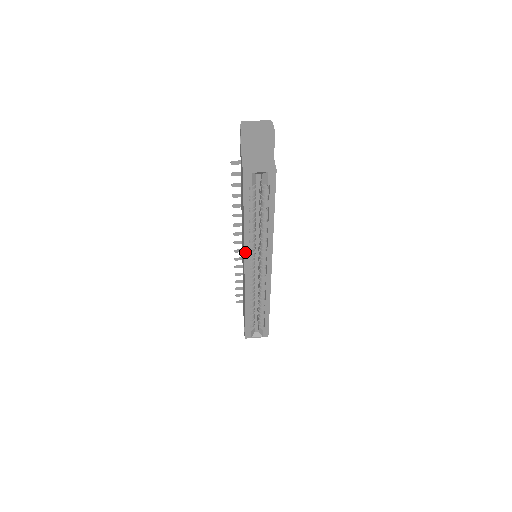
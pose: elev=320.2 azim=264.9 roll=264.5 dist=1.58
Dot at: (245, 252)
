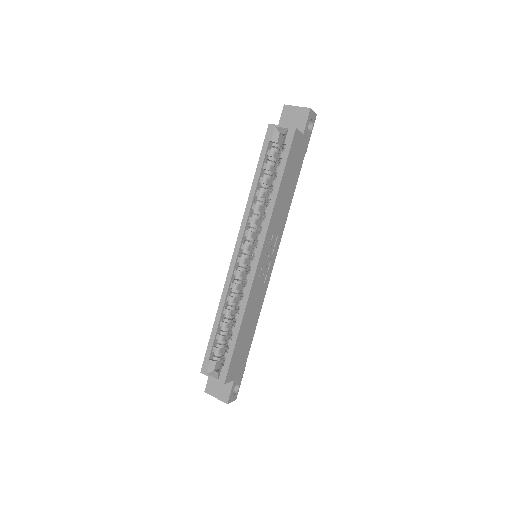
Dot at: (242, 223)
